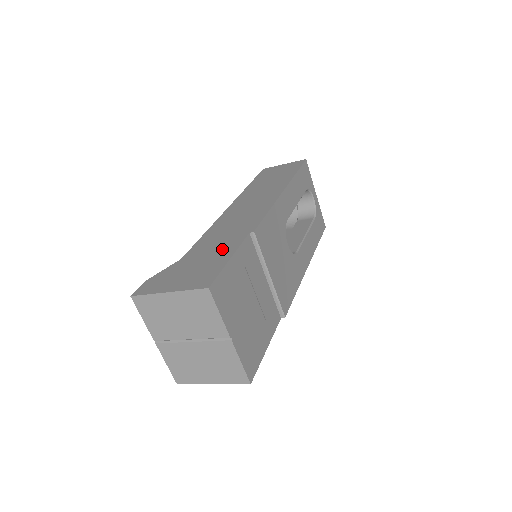
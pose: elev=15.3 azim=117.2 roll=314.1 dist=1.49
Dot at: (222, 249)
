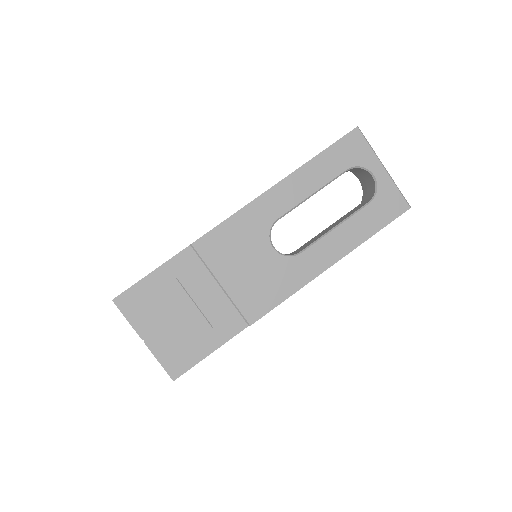
Dot at: occluded
